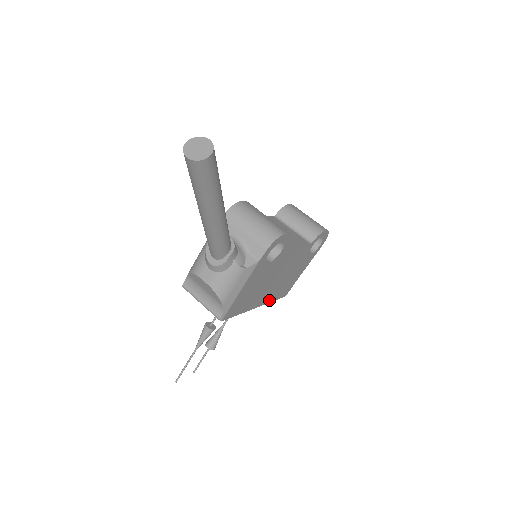
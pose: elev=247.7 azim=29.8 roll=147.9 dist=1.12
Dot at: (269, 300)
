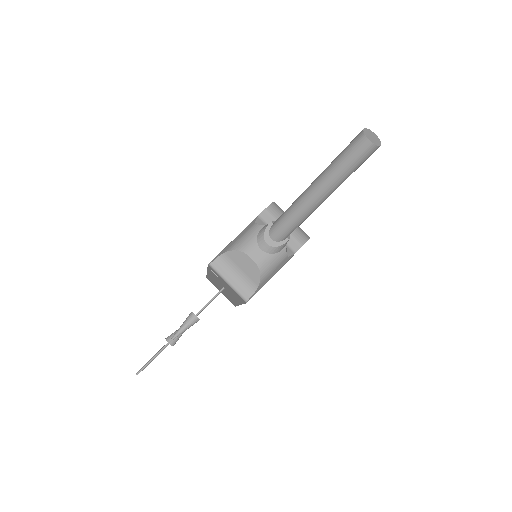
Dot at: occluded
